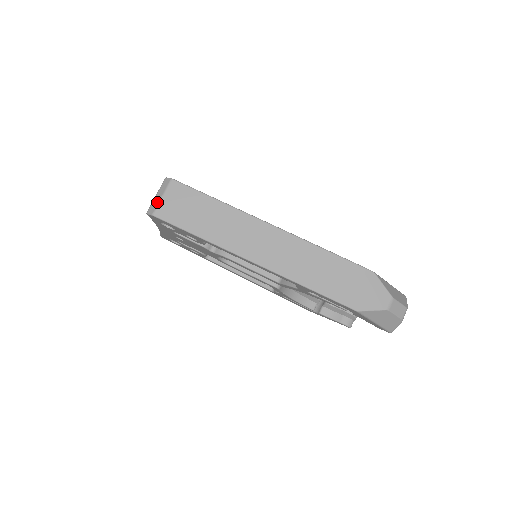
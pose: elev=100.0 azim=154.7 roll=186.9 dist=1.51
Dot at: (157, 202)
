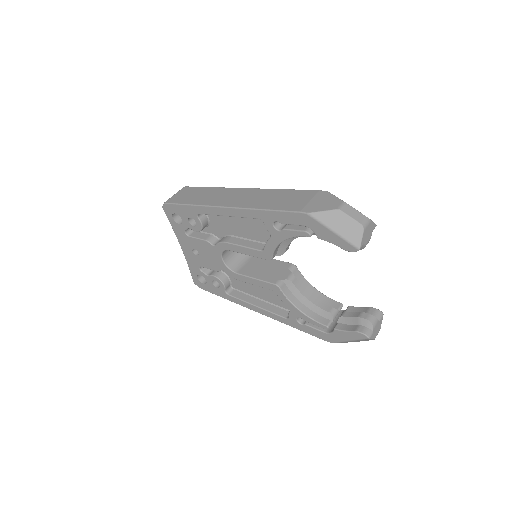
Dot at: (170, 198)
